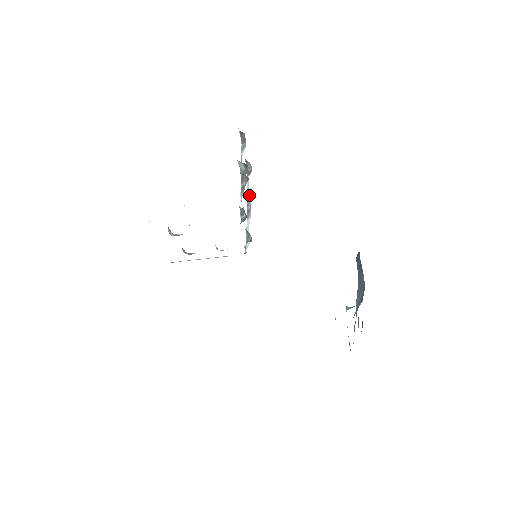
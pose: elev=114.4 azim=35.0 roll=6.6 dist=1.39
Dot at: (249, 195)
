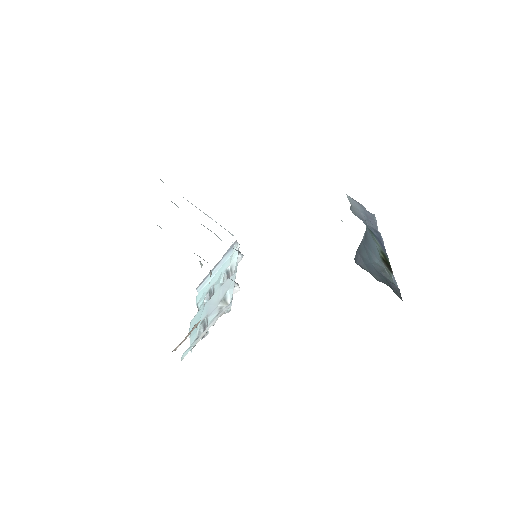
Dot at: occluded
